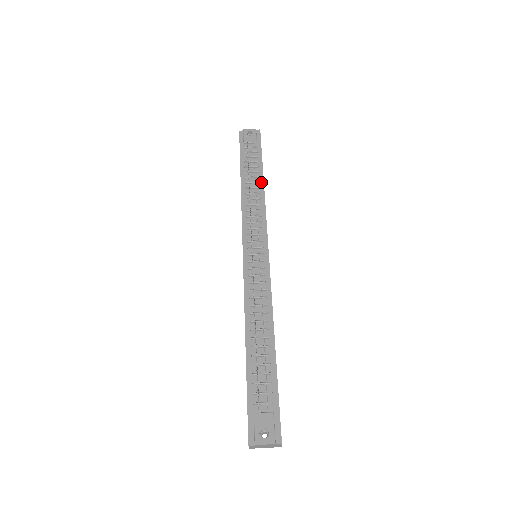
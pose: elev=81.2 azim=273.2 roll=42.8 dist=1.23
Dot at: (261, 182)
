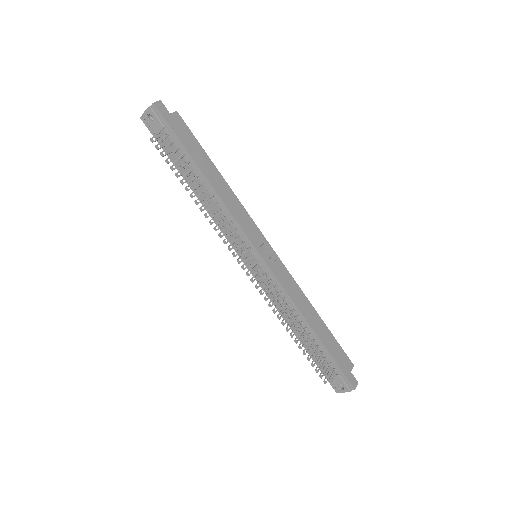
Dot at: (205, 181)
